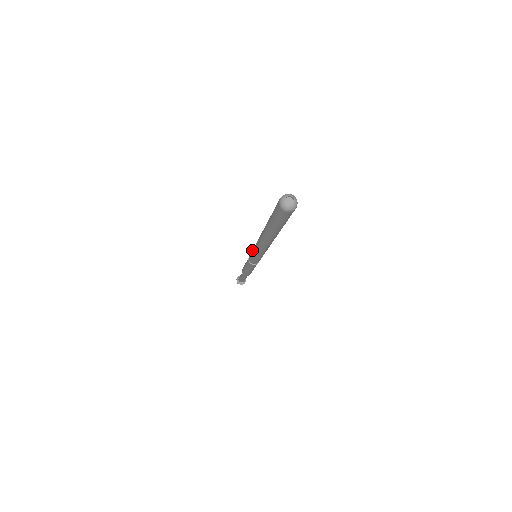
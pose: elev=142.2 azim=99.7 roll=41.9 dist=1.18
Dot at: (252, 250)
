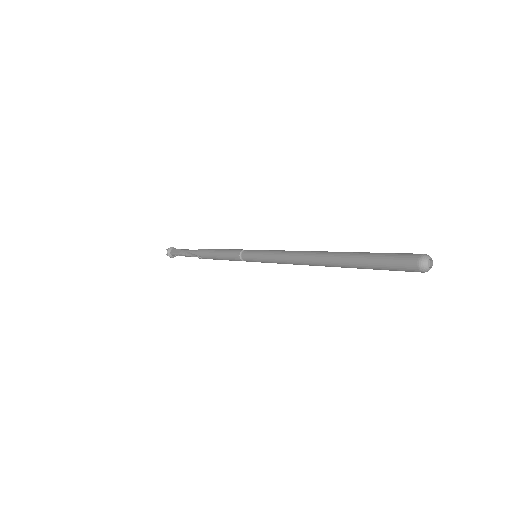
Dot at: (263, 260)
